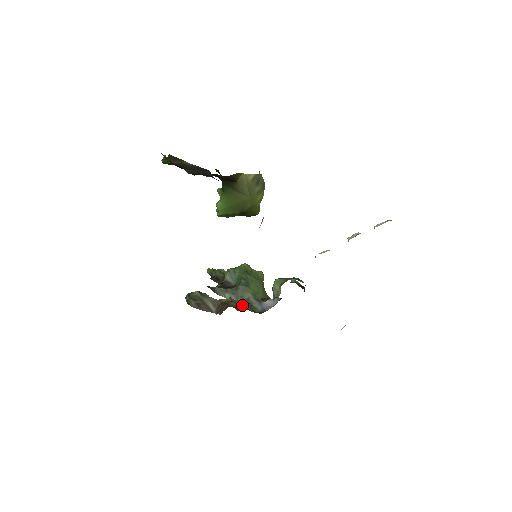
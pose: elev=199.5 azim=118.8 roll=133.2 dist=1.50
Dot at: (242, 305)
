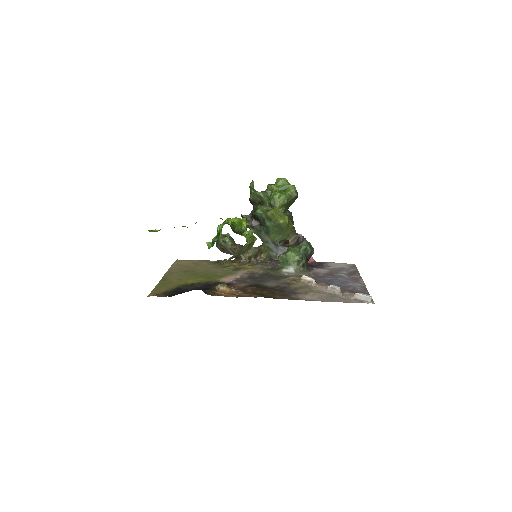
Dot at: (256, 254)
